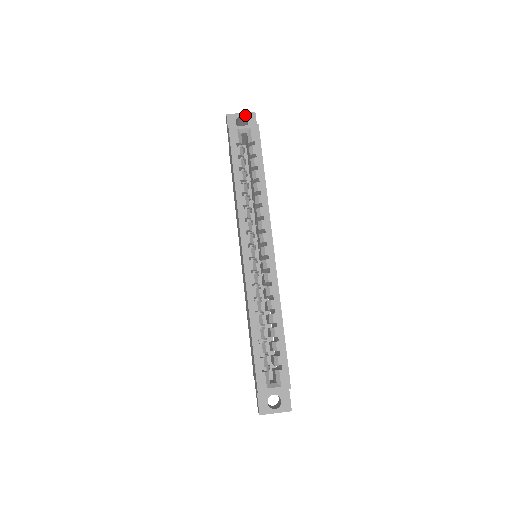
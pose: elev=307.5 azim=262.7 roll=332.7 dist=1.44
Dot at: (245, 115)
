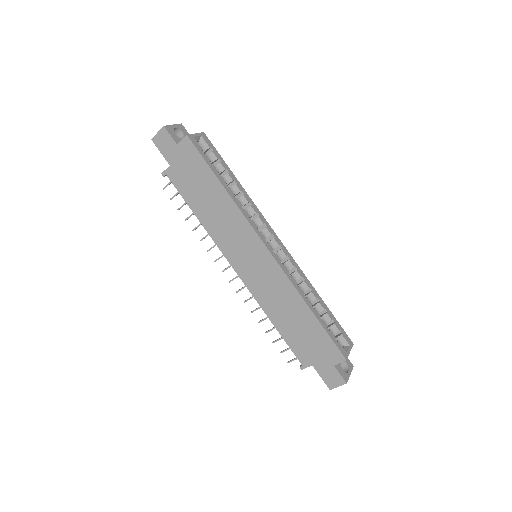
Dot at: (177, 126)
